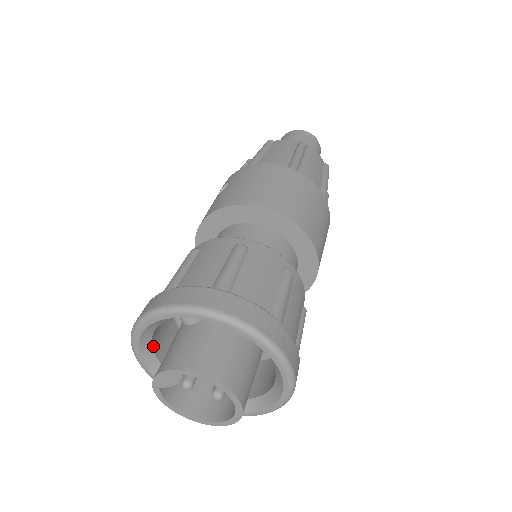
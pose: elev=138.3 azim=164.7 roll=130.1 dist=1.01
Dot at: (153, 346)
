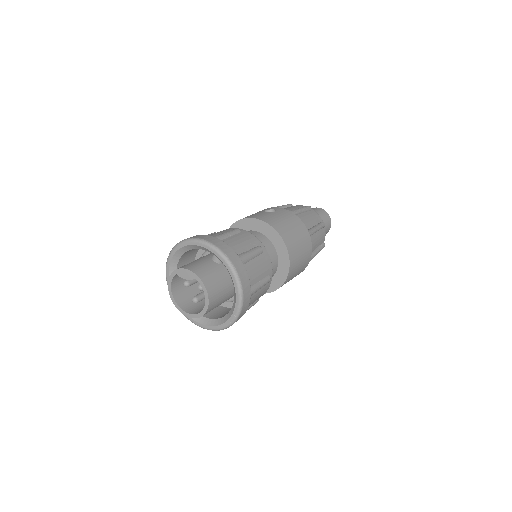
Dot at: (184, 254)
